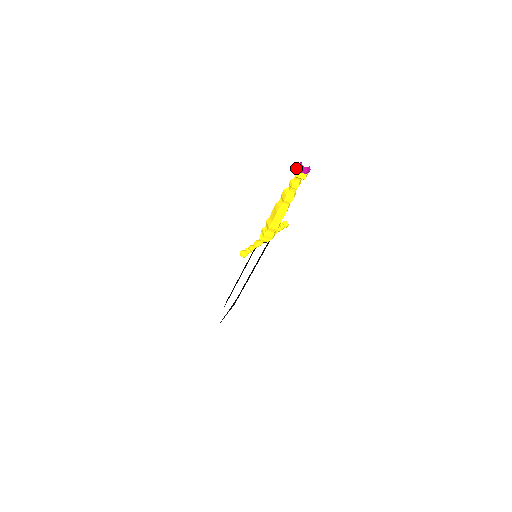
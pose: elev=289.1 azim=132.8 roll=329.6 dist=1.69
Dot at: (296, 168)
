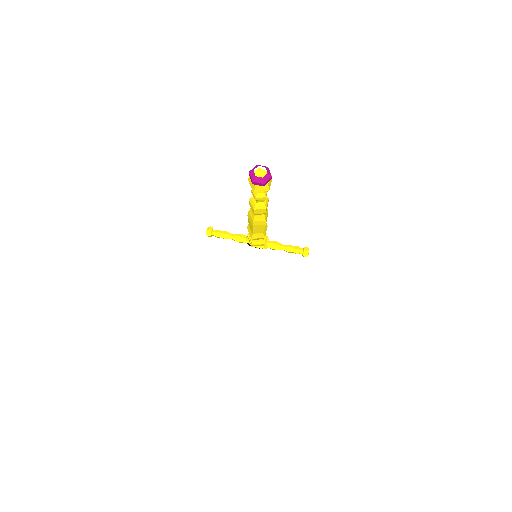
Dot at: (257, 169)
